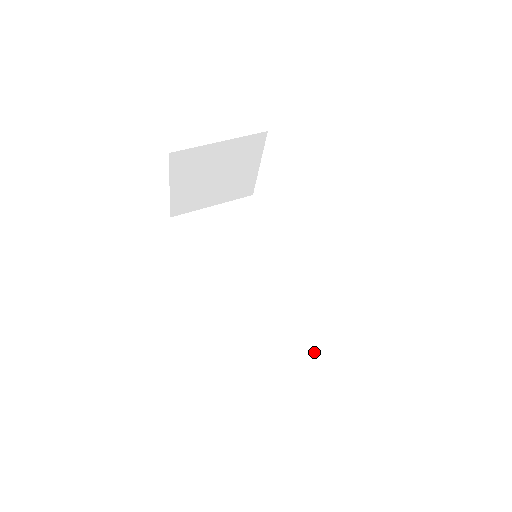
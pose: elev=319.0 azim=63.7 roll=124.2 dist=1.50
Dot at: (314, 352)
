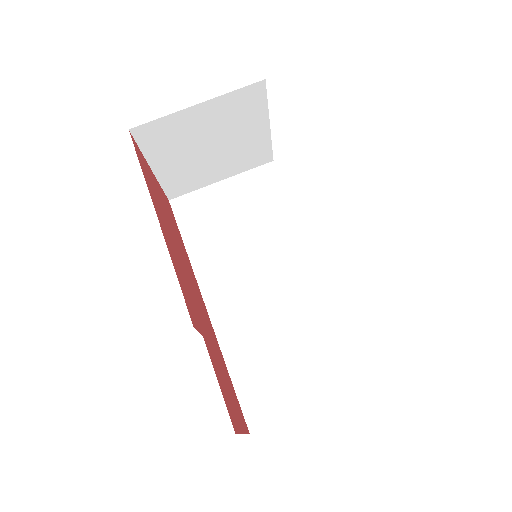
Dot at: (342, 377)
